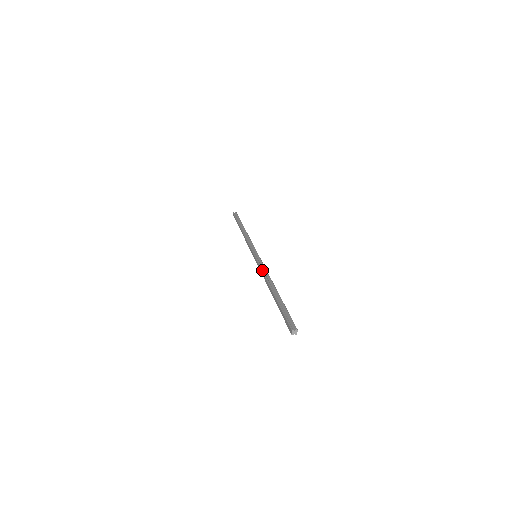
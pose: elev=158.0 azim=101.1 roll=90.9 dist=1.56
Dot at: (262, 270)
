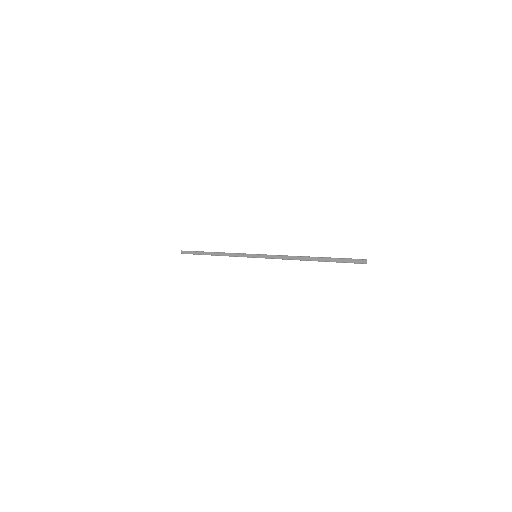
Dot at: (281, 255)
